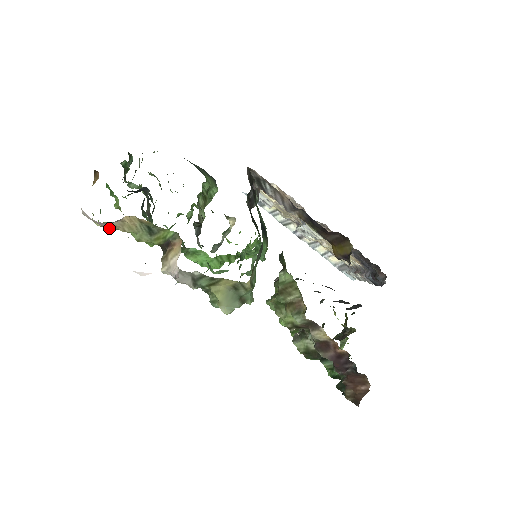
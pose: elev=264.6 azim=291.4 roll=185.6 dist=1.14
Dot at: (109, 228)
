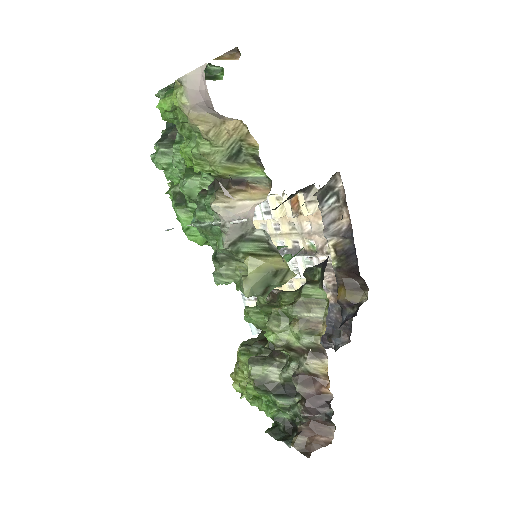
Dot at: (191, 115)
